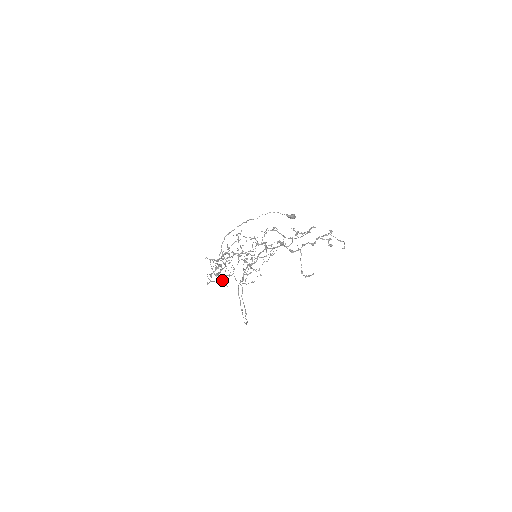
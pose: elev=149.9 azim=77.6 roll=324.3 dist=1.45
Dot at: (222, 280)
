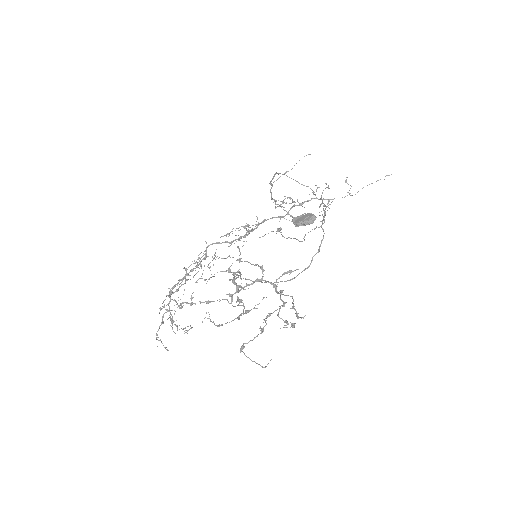
Dot at: (281, 217)
